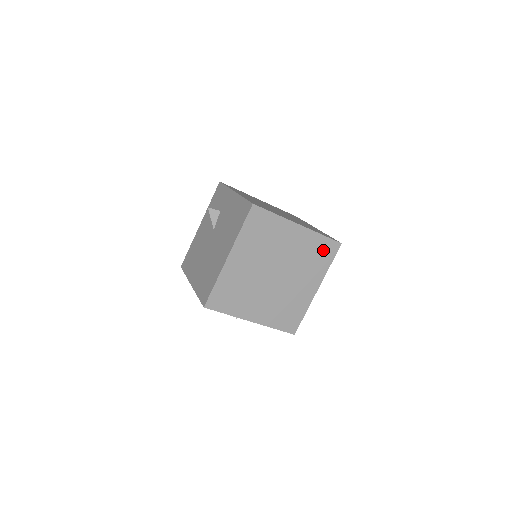
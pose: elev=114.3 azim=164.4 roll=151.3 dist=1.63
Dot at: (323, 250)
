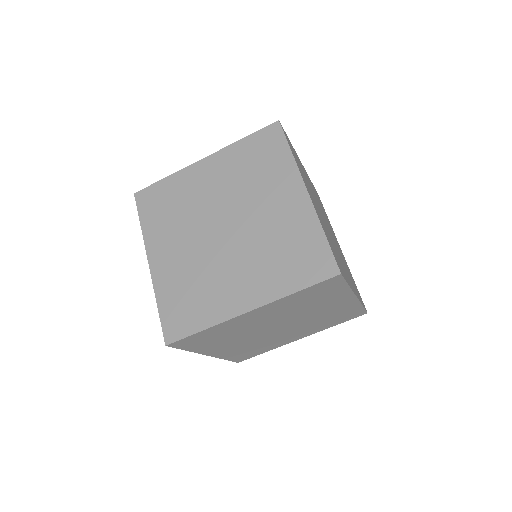
Dot at: (307, 257)
